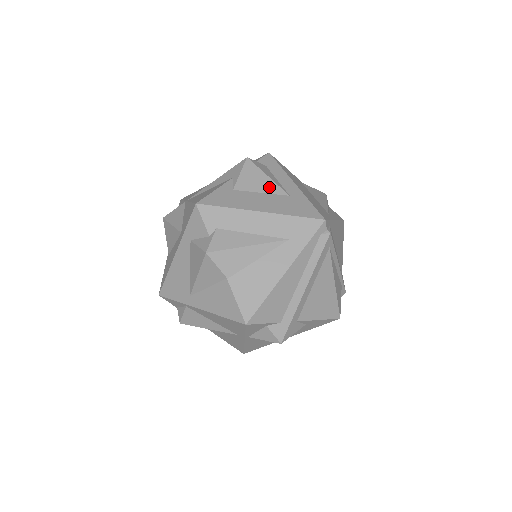
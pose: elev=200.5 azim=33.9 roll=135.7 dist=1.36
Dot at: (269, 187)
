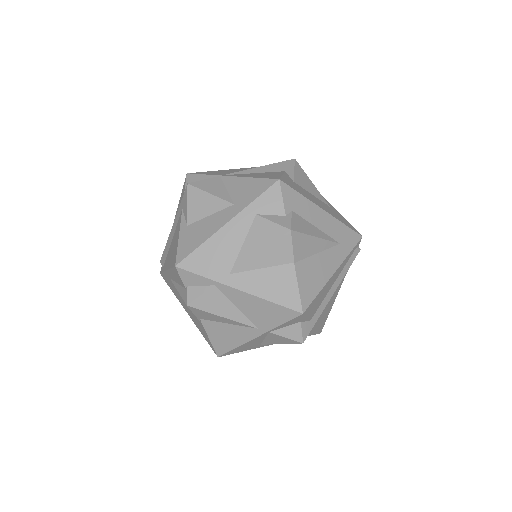
Dot at: (316, 192)
